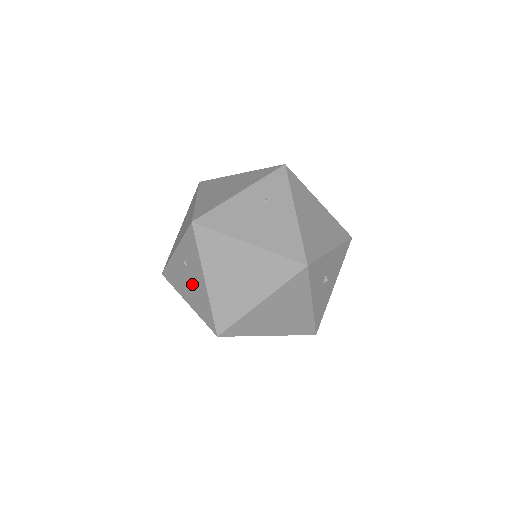
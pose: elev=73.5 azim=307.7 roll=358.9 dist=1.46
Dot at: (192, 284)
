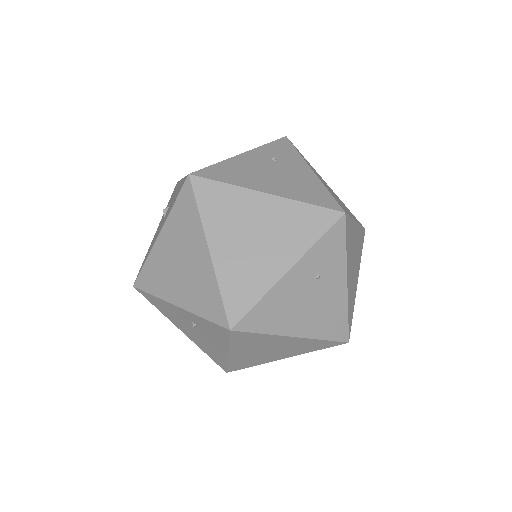
Dot at: (200, 337)
